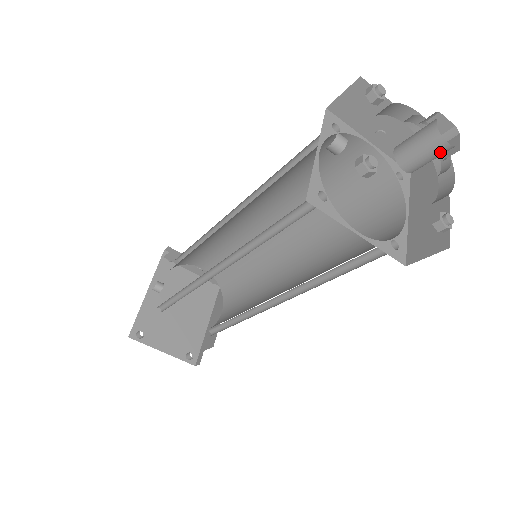
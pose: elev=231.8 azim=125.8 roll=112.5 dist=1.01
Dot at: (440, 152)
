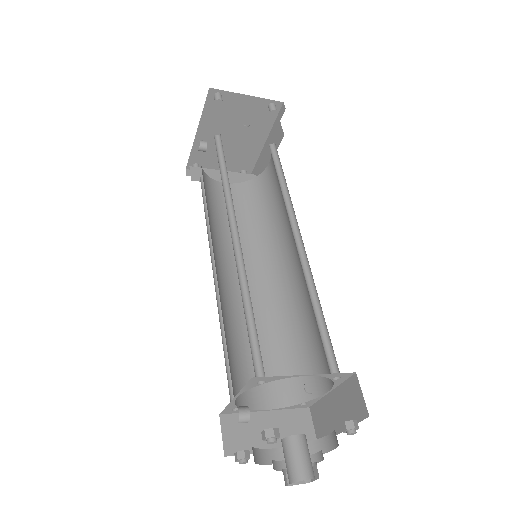
Dot at: occluded
